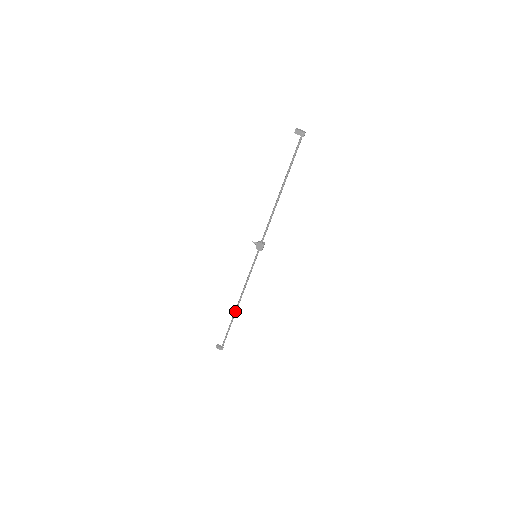
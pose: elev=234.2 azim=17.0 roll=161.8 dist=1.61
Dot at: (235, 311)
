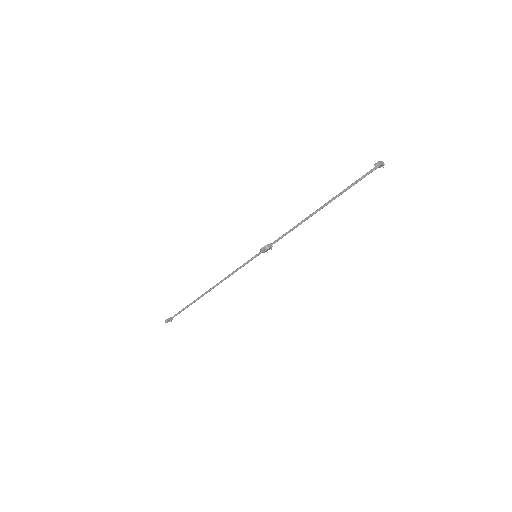
Dot at: occluded
